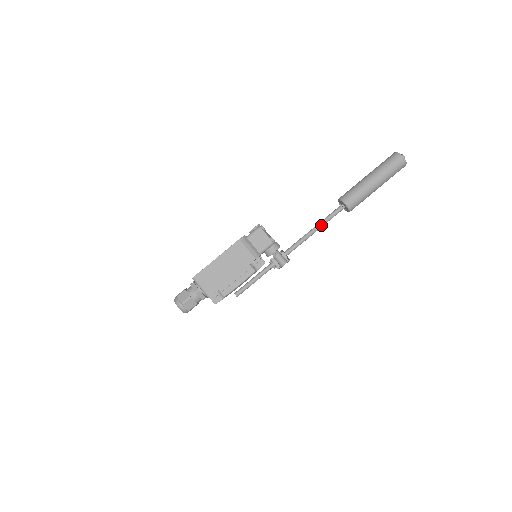
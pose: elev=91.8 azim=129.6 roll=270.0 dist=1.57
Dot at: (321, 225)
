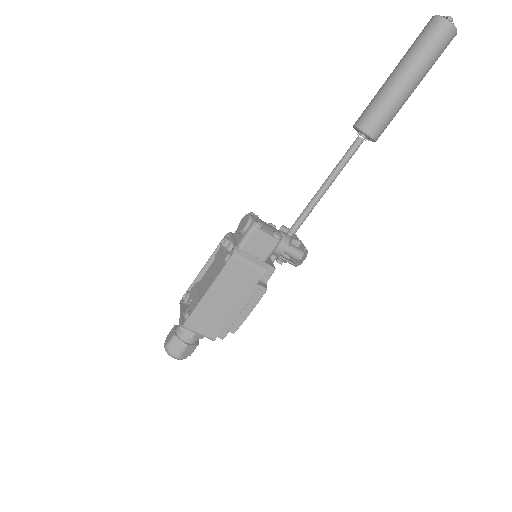
Dot at: (336, 176)
